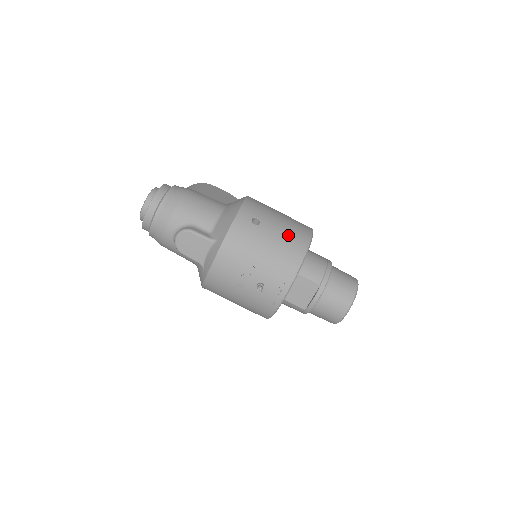
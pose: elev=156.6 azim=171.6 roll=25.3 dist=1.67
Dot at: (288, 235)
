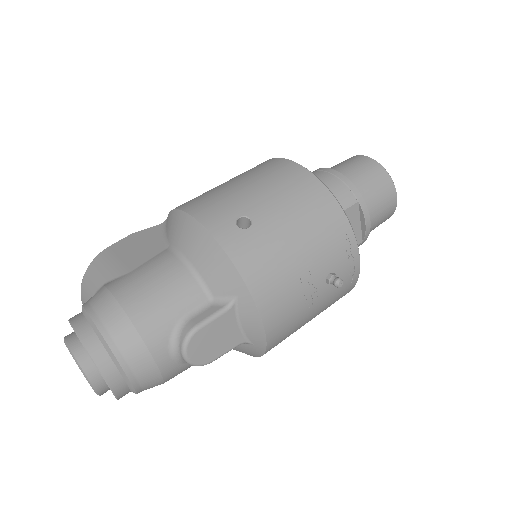
Dot at: (288, 193)
